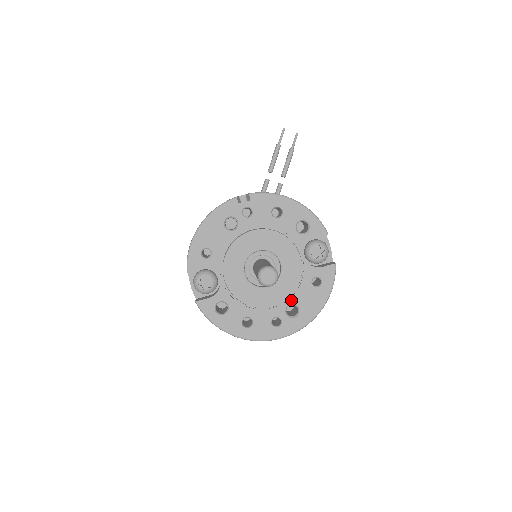
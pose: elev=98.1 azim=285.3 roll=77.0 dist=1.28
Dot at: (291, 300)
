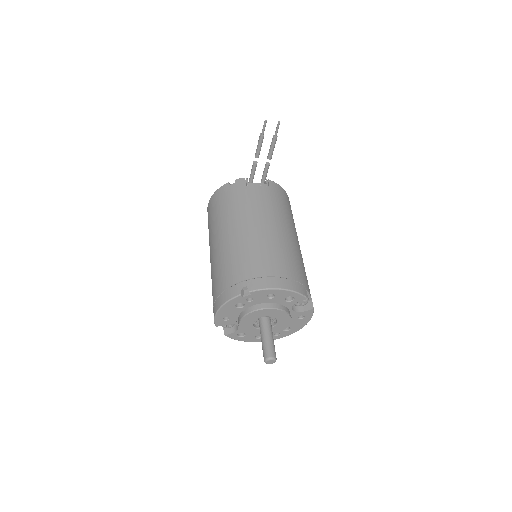
Dot at: occluded
